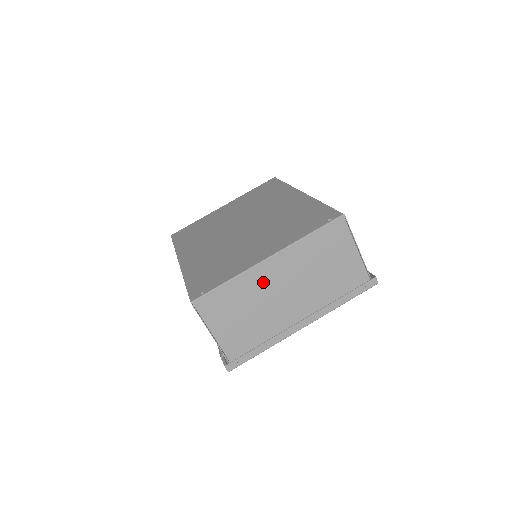
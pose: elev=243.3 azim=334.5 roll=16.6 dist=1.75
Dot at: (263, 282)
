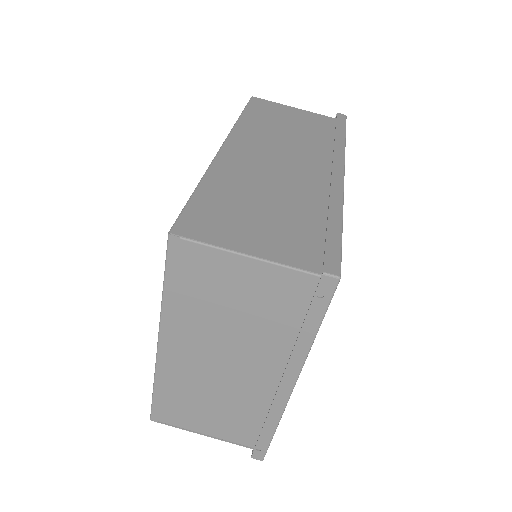
Dot at: (186, 369)
